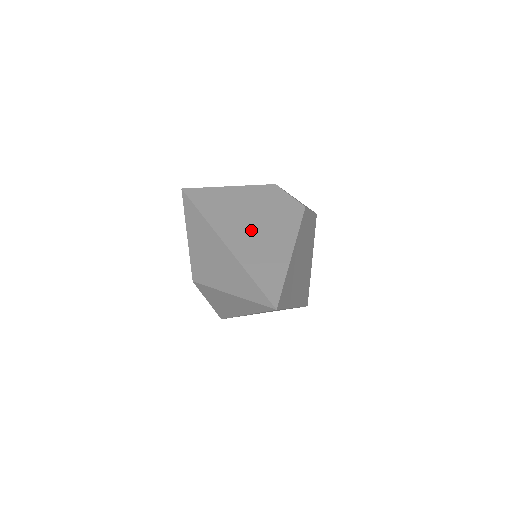
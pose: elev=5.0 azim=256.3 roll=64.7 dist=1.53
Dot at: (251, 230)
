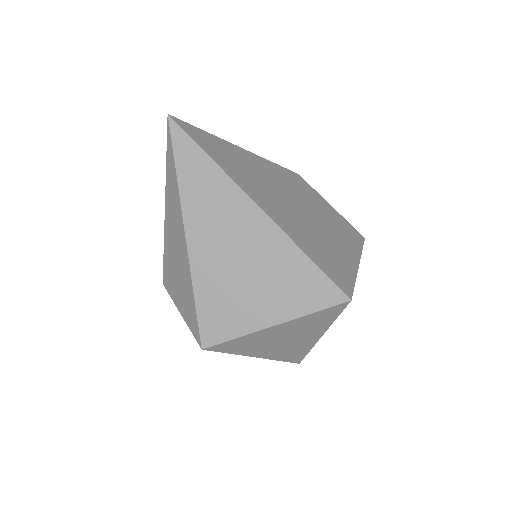
Dot at: occluded
